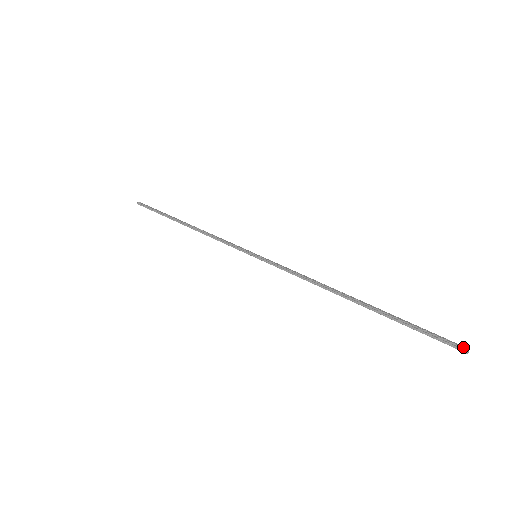
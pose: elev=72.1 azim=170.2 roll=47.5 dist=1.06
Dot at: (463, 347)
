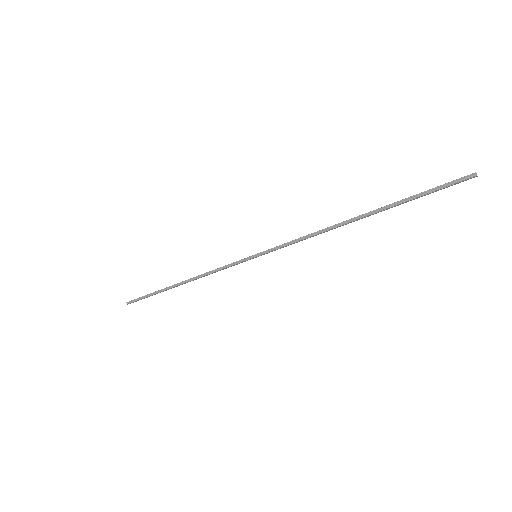
Dot at: (470, 174)
